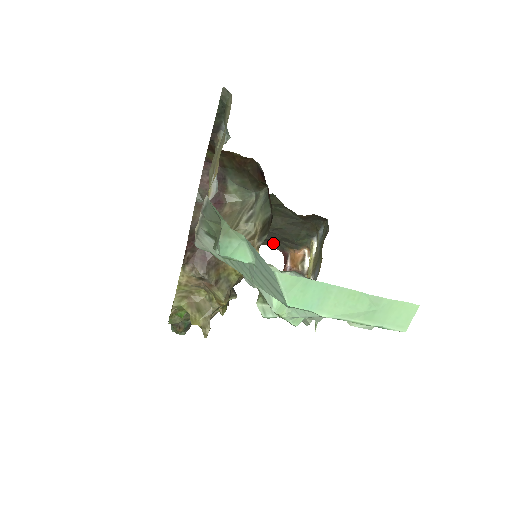
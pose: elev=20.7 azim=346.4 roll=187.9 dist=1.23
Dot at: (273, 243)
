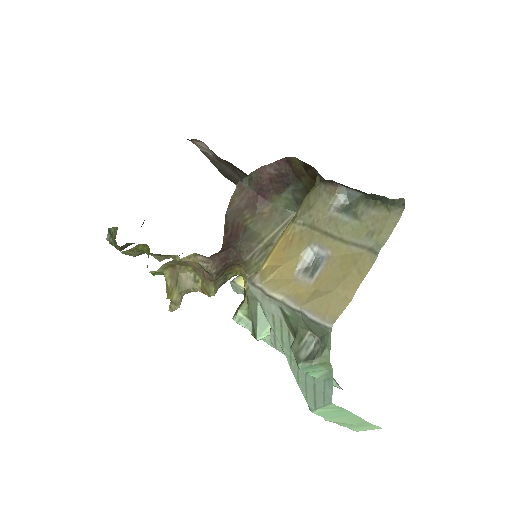
Dot at: occluded
